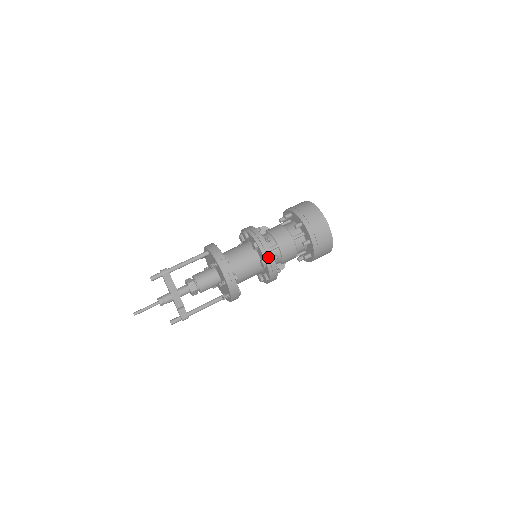
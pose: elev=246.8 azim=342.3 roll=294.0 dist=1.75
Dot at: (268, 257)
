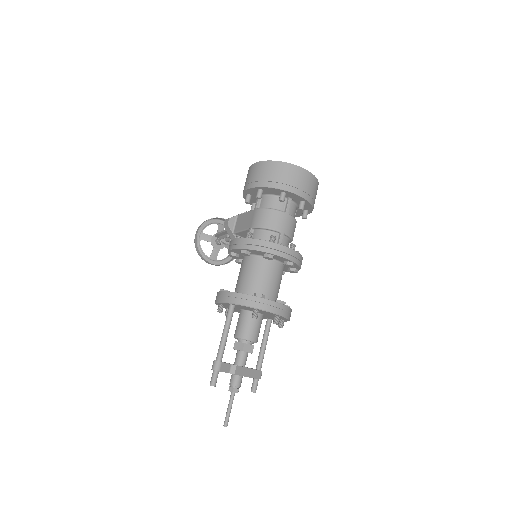
Dot at: (291, 255)
